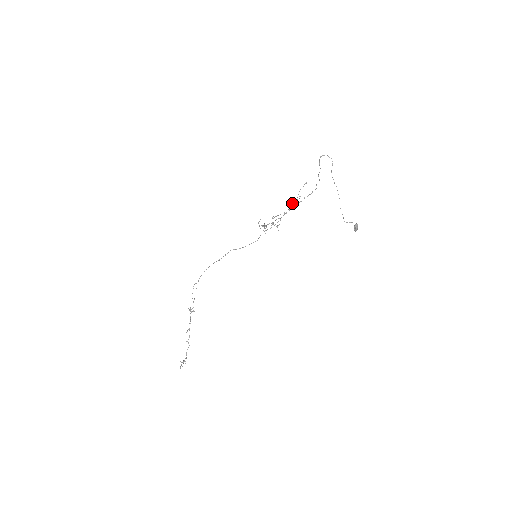
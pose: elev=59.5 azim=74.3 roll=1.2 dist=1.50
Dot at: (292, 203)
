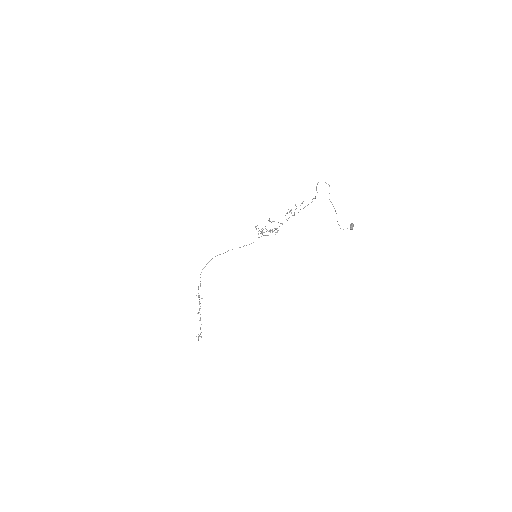
Dot at: occluded
